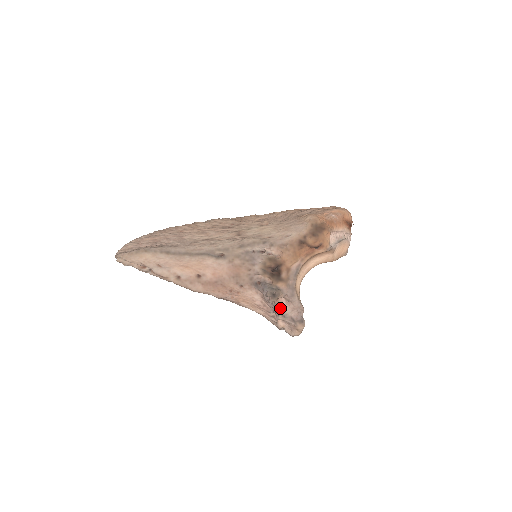
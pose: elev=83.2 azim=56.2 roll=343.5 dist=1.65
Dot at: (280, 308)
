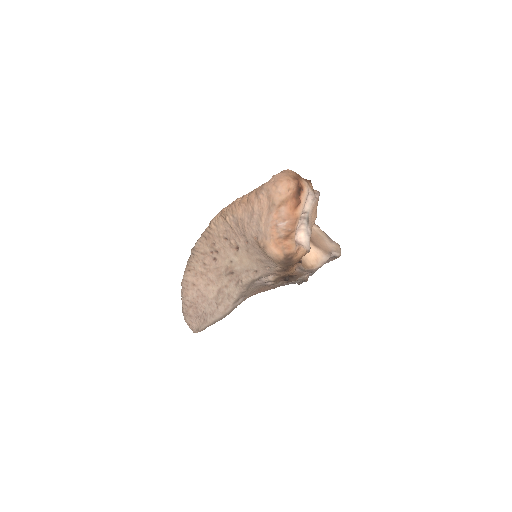
Dot at: occluded
